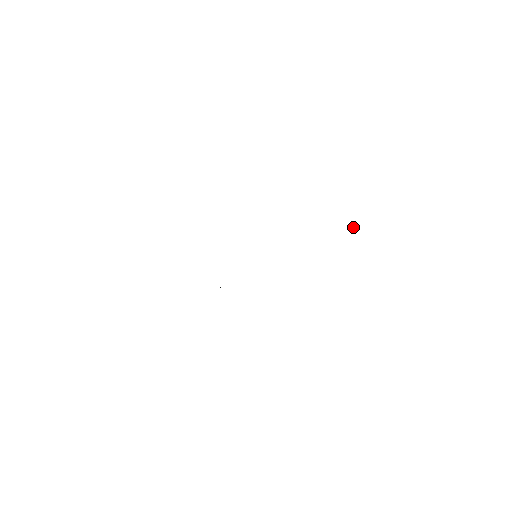
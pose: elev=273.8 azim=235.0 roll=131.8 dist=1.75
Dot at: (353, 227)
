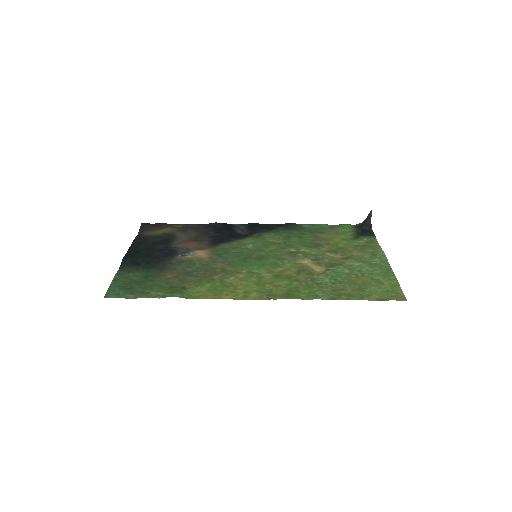
Dot at: (370, 219)
